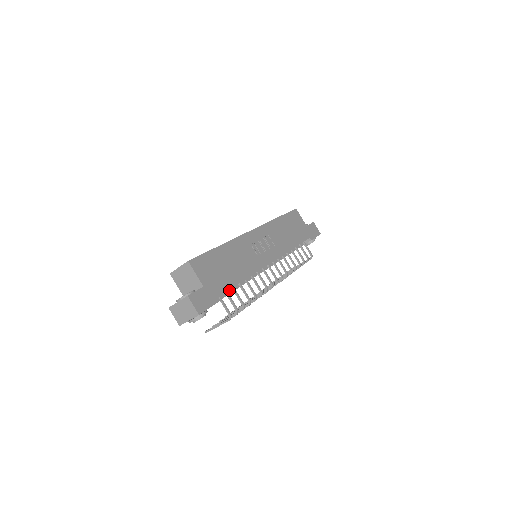
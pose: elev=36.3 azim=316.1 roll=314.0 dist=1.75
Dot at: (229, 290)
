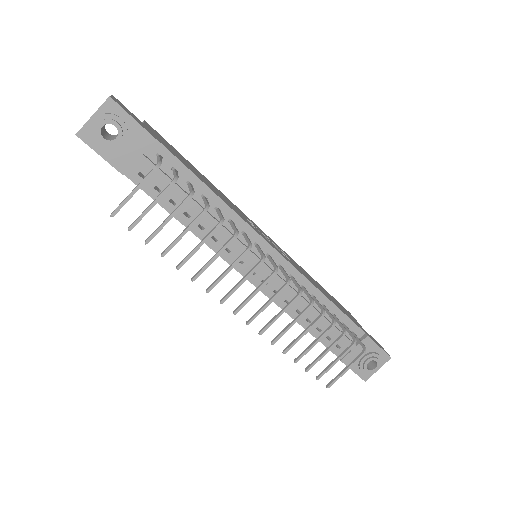
Dot at: (183, 189)
